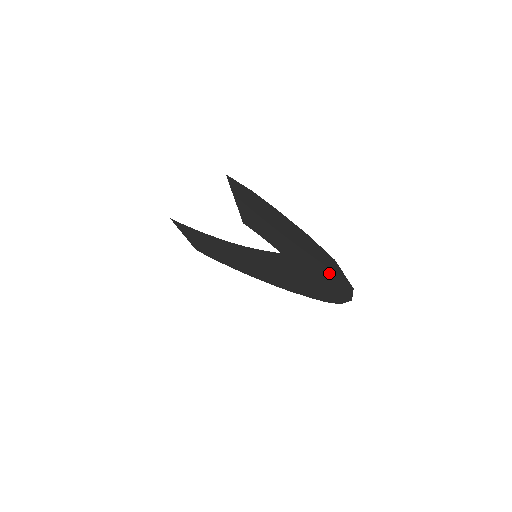
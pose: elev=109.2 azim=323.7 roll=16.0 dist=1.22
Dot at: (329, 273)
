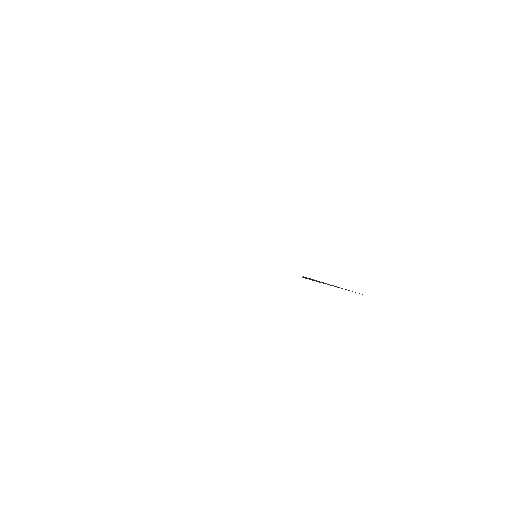
Dot at: occluded
